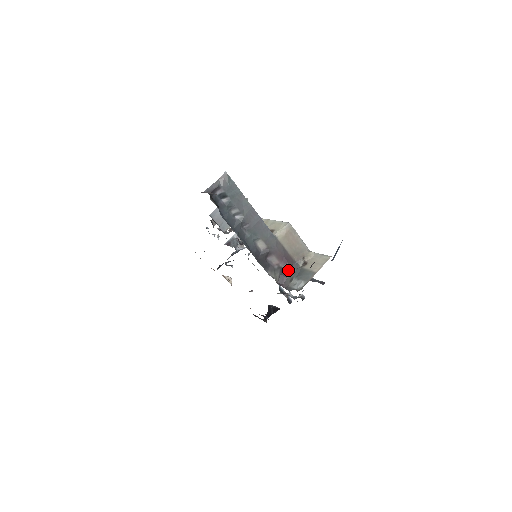
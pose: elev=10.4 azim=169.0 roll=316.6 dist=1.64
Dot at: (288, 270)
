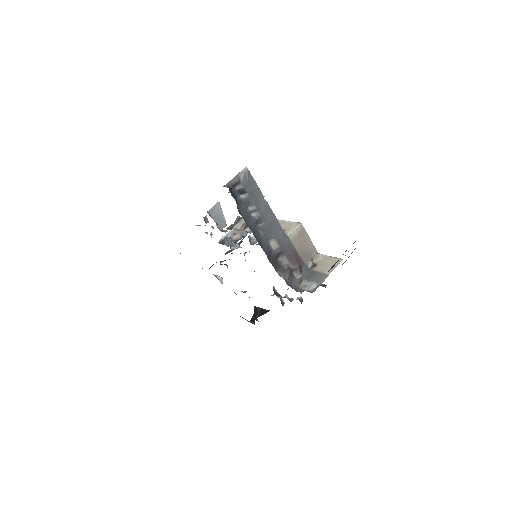
Dot at: (297, 271)
